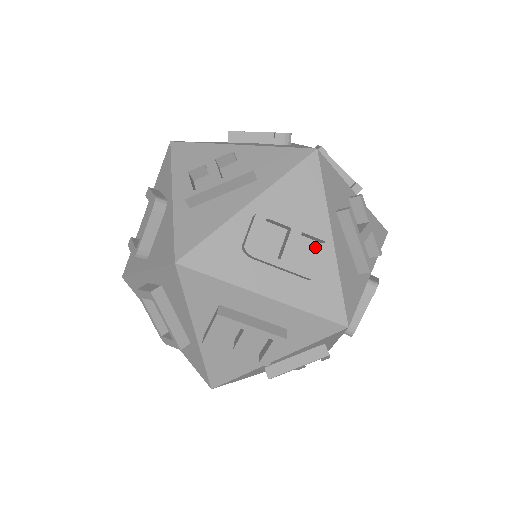
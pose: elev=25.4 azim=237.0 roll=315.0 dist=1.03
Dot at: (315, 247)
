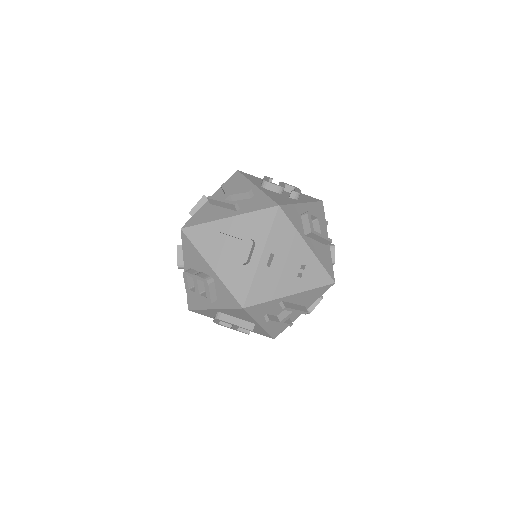
Dot at: occluded
